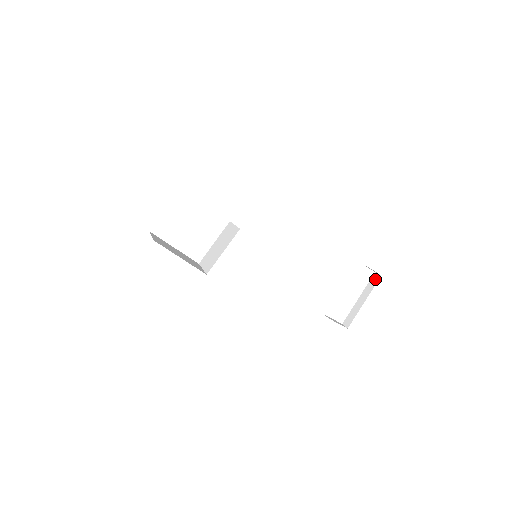
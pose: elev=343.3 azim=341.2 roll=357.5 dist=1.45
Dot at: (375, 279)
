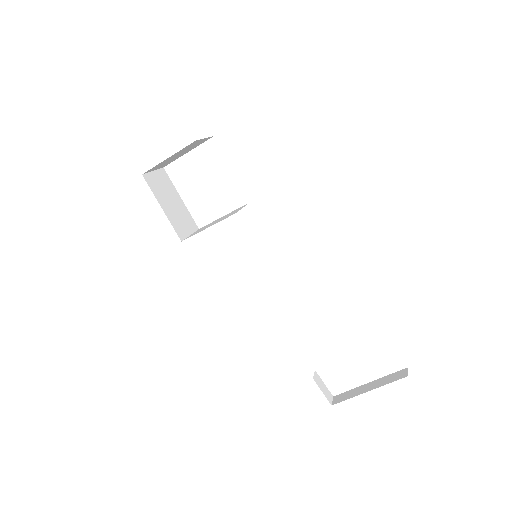
Dot at: (399, 375)
